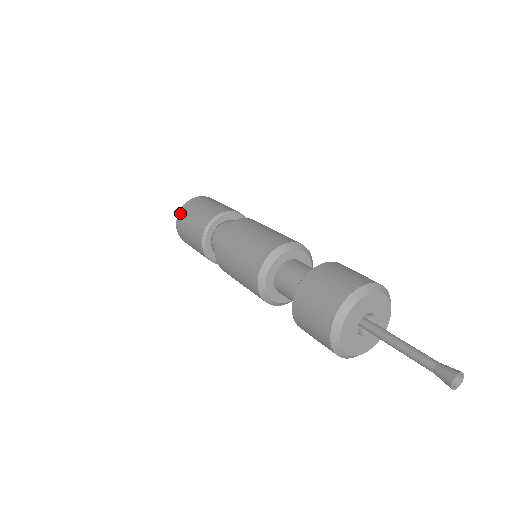
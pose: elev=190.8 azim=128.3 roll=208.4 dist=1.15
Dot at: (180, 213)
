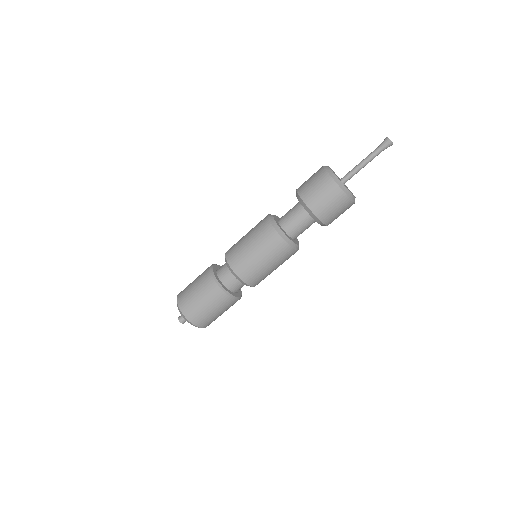
Dot at: (178, 295)
